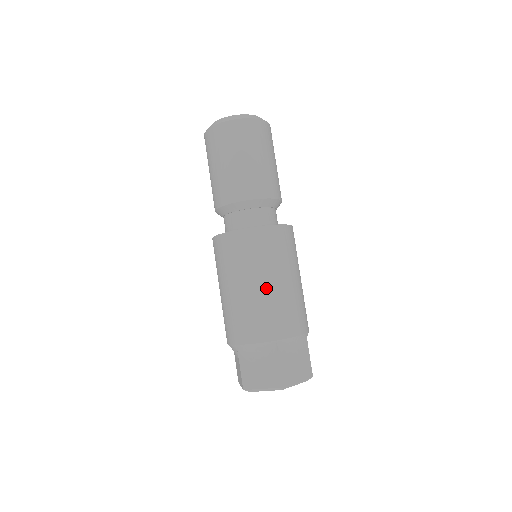
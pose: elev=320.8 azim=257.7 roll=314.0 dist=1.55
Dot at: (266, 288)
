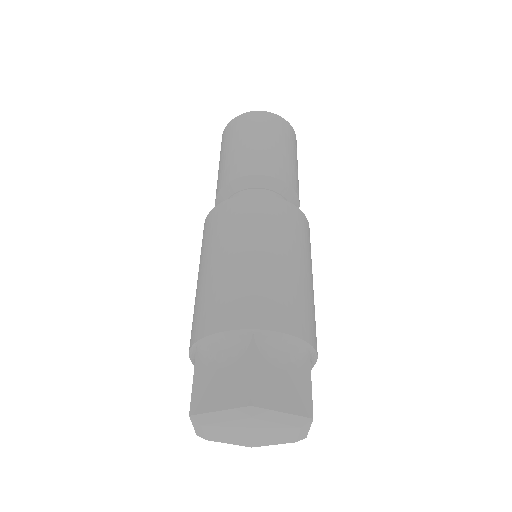
Dot at: (252, 260)
